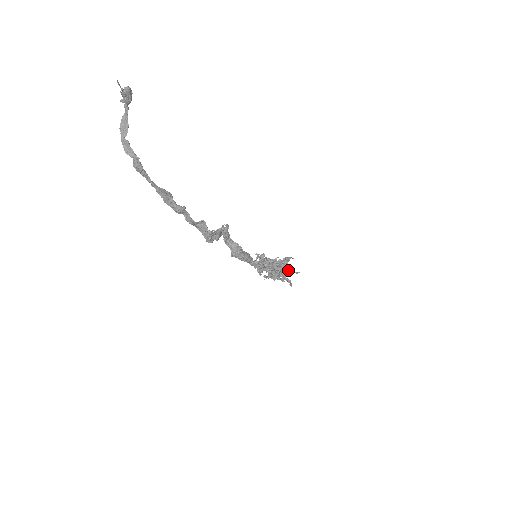
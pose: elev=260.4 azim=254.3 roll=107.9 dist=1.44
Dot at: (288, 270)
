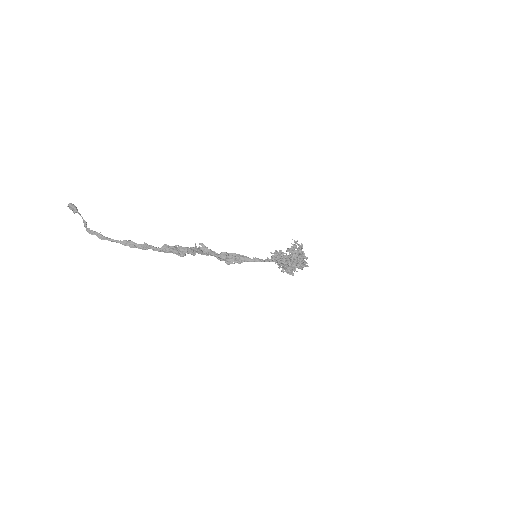
Dot at: (293, 249)
